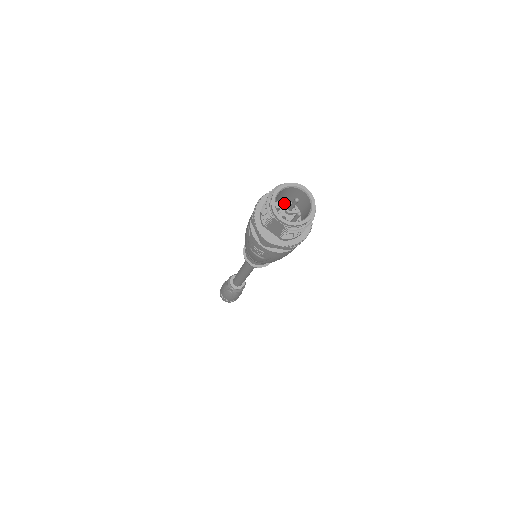
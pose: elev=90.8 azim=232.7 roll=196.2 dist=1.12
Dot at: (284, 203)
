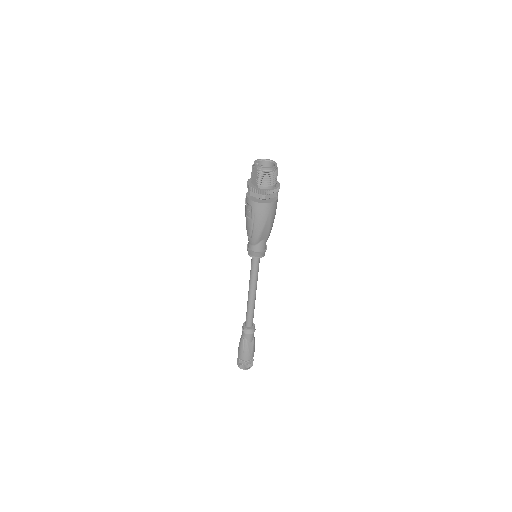
Dot at: occluded
